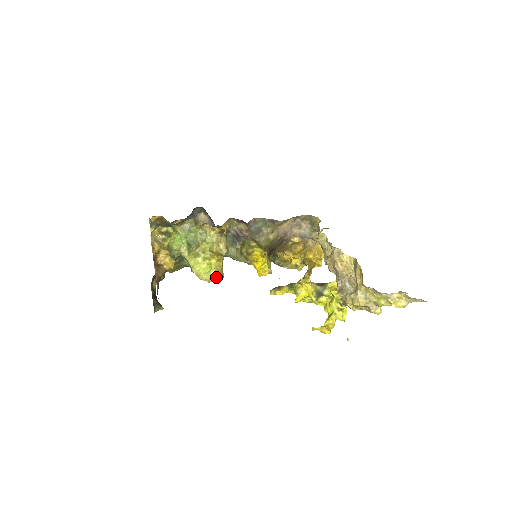
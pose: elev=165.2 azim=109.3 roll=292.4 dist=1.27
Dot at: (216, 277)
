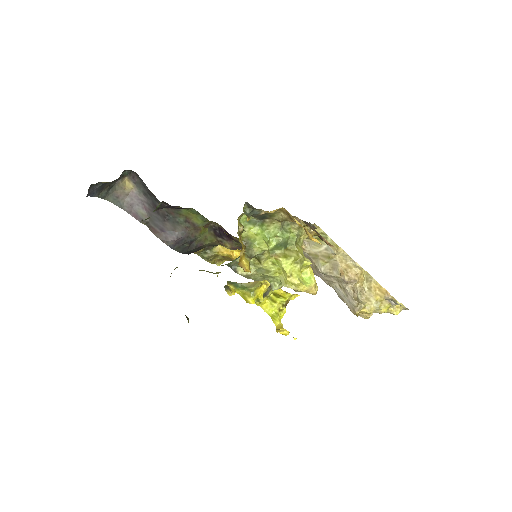
Dot at: (316, 288)
